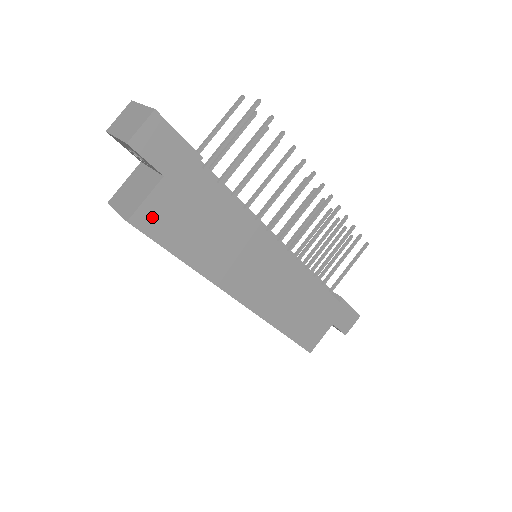
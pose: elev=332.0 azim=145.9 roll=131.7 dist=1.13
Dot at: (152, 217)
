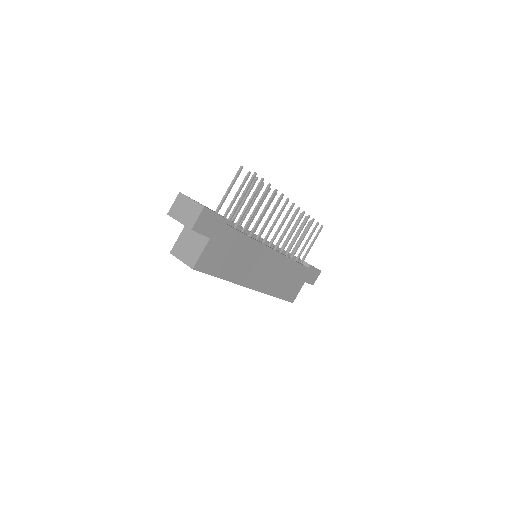
Dot at: (205, 262)
